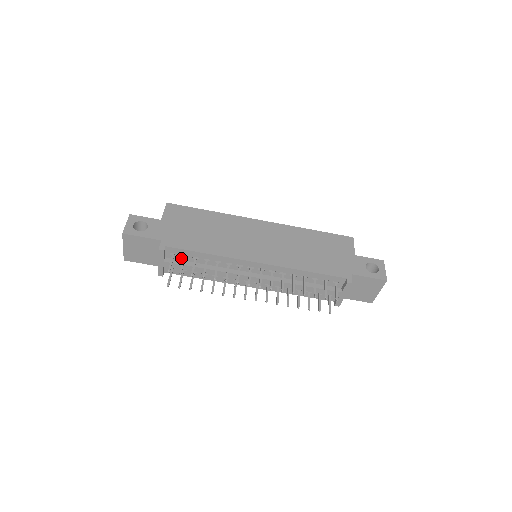
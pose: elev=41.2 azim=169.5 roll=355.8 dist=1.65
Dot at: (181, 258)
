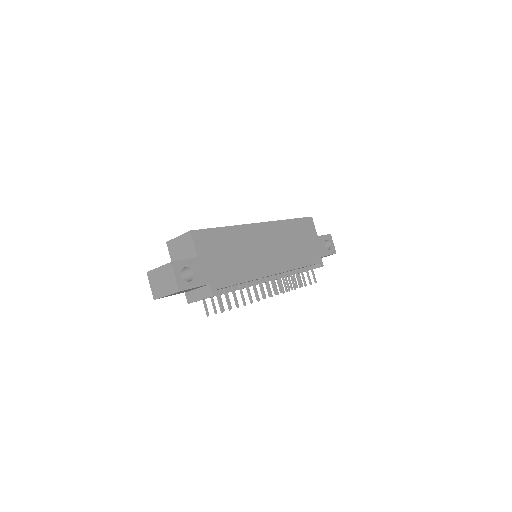
Dot at: (219, 289)
